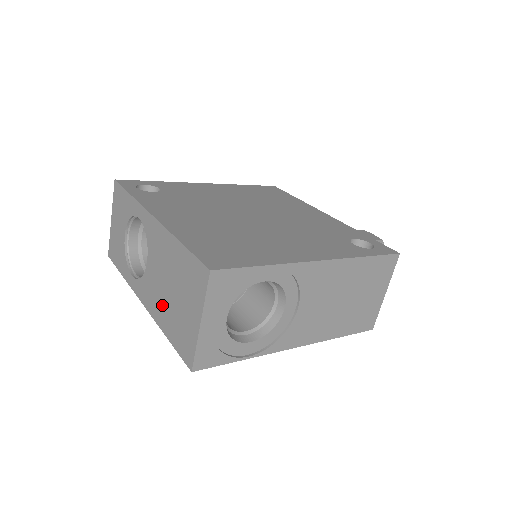
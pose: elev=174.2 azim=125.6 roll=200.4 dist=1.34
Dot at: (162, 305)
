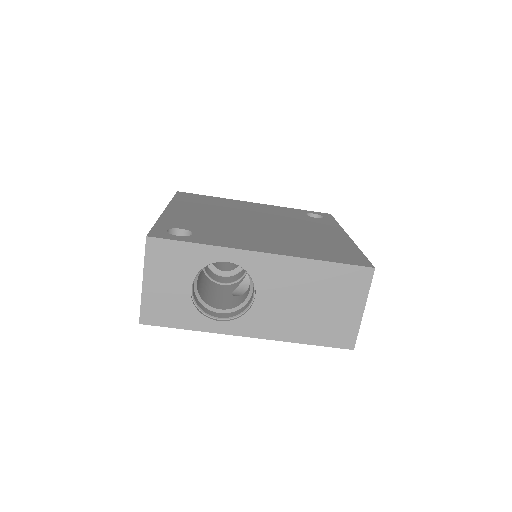
Dot at: (295, 322)
